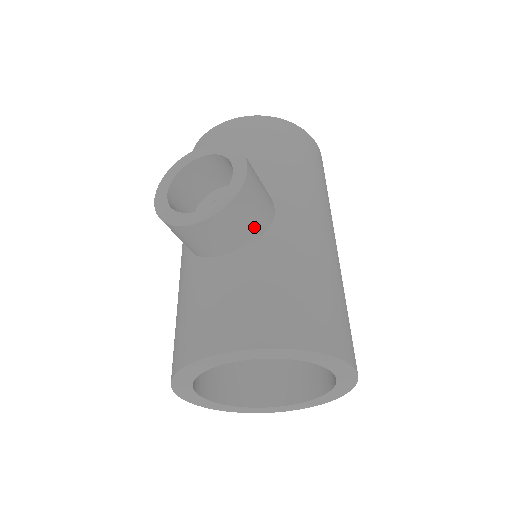
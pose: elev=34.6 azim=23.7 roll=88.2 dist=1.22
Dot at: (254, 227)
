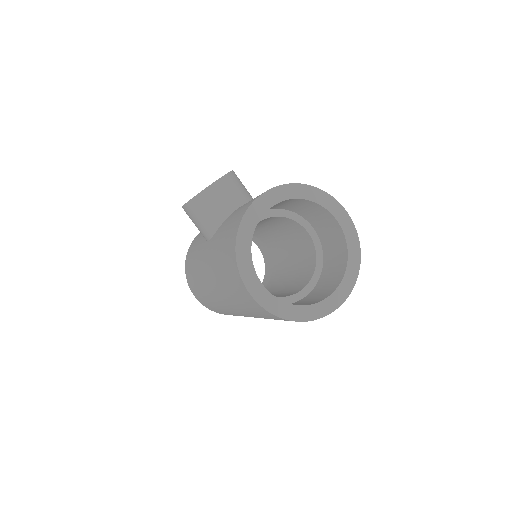
Dot at: (248, 195)
